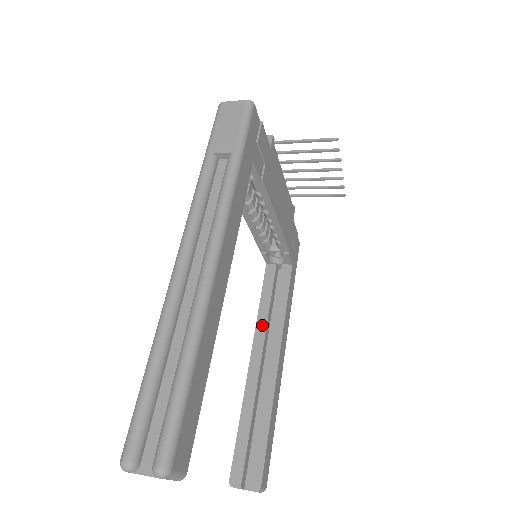
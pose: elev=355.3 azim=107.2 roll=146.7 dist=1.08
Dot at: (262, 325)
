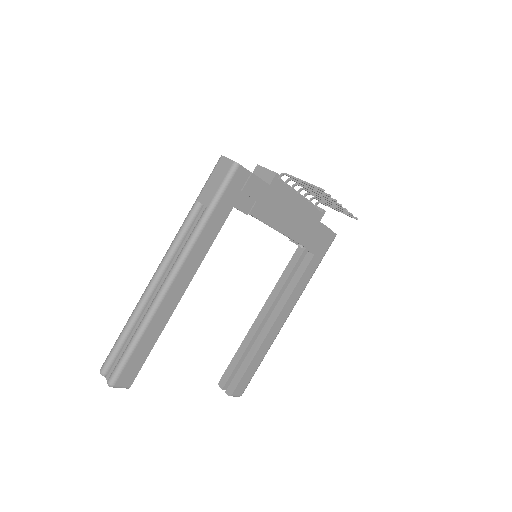
Dot at: (275, 293)
